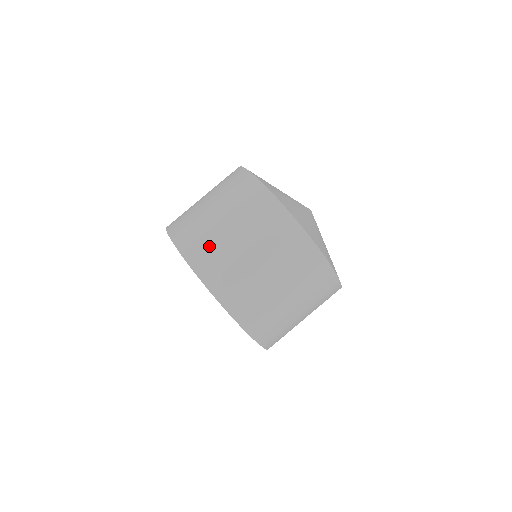
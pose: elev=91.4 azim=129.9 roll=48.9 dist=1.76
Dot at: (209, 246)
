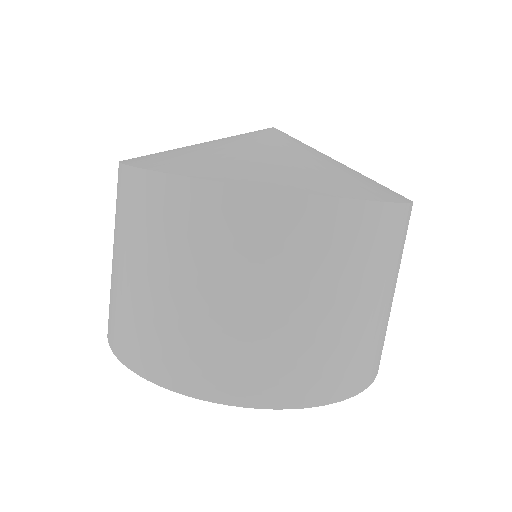
Dot at: (135, 324)
